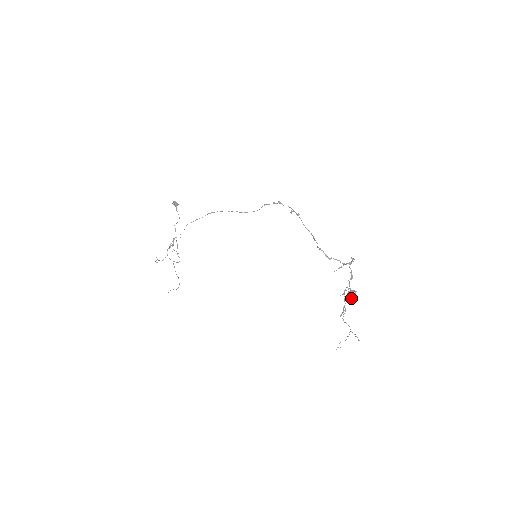
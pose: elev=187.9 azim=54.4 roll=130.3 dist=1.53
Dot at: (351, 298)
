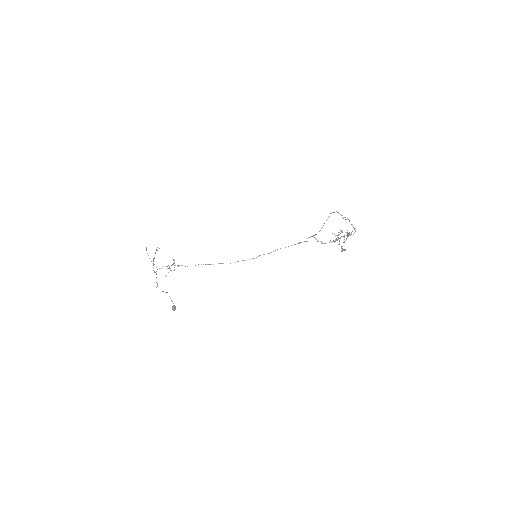
Dot at: (347, 235)
